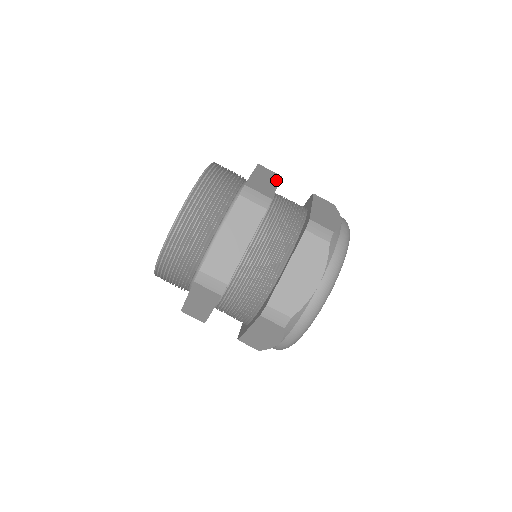
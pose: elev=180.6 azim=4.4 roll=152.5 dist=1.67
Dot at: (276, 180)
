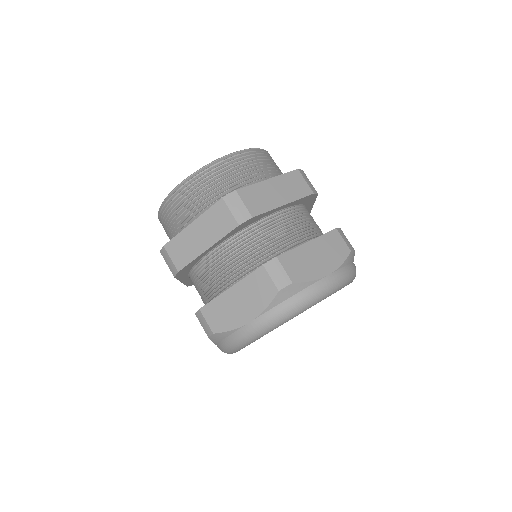
Dot at: (296, 196)
